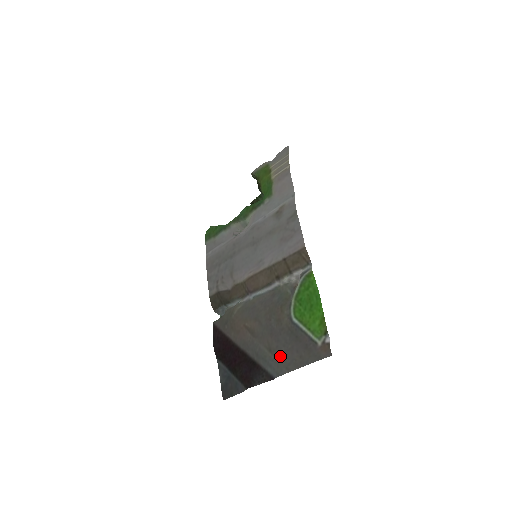
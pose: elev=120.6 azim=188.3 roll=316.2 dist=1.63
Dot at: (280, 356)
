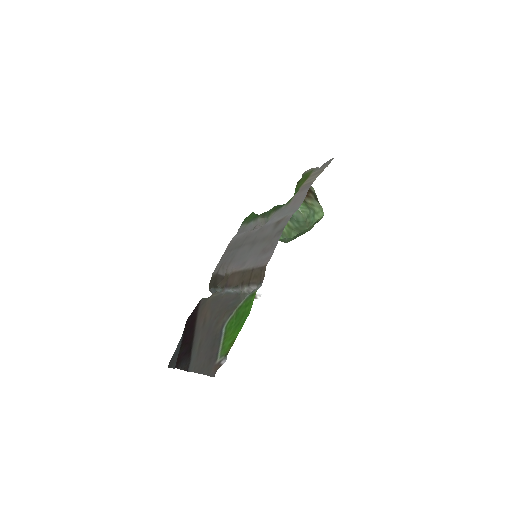
Dot at: (199, 354)
